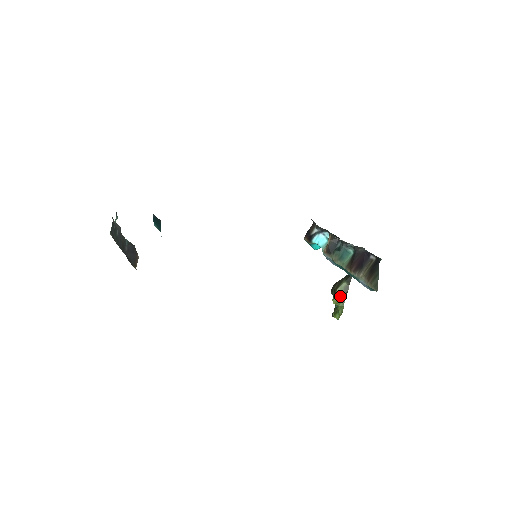
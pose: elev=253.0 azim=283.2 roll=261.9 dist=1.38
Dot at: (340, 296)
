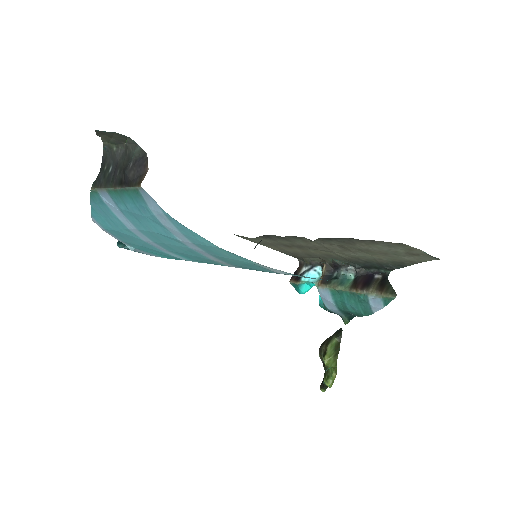
Dot at: (332, 353)
